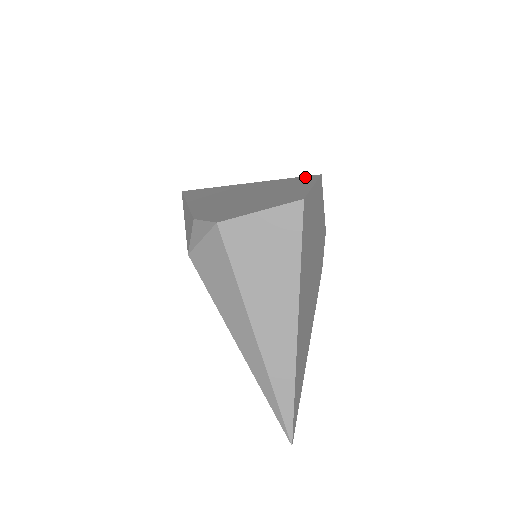
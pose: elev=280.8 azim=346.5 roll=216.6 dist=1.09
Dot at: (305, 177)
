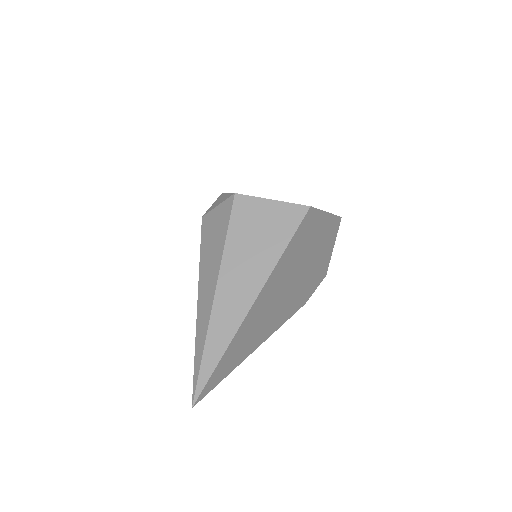
Dot at: occluded
